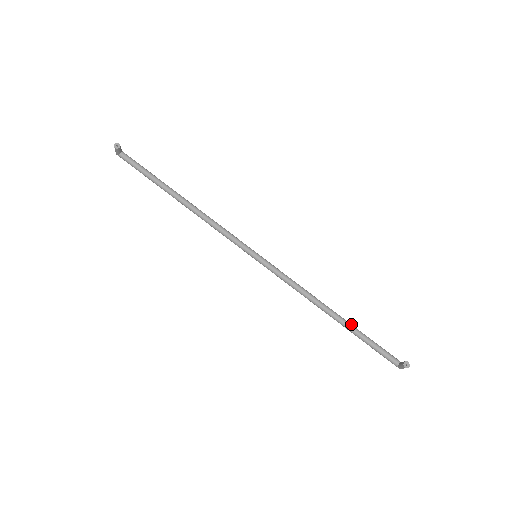
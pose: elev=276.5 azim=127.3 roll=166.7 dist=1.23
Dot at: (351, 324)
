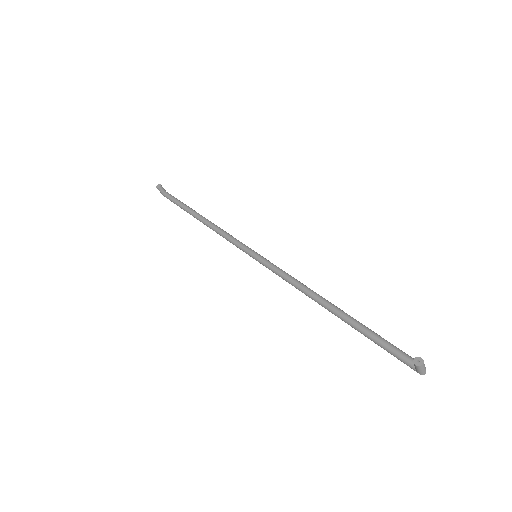
Dot at: (352, 317)
